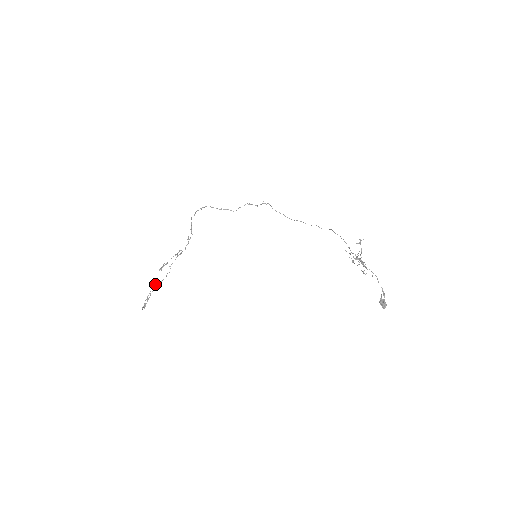
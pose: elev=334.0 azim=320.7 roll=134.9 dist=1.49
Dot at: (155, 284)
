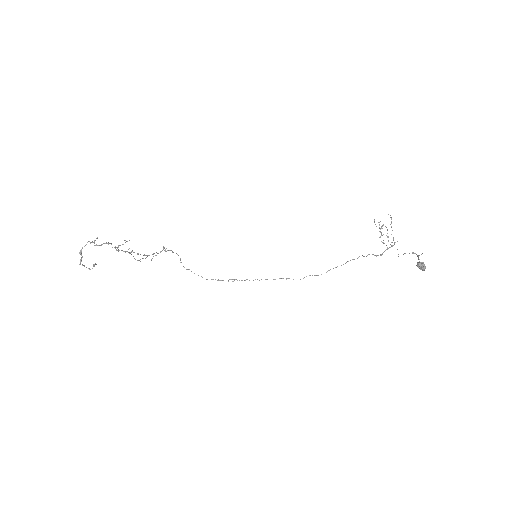
Dot at: occluded
